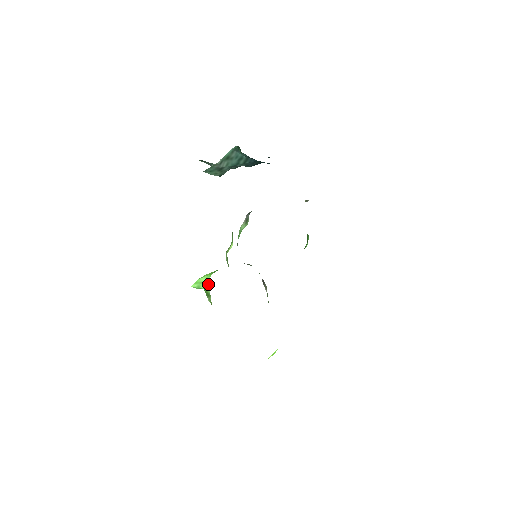
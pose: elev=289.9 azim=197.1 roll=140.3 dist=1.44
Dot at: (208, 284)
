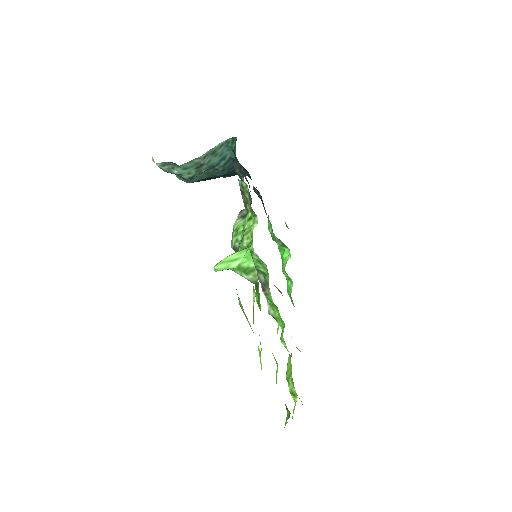
Dot at: (246, 258)
